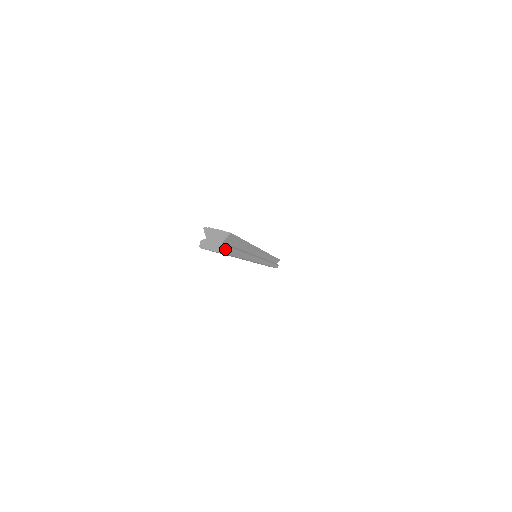
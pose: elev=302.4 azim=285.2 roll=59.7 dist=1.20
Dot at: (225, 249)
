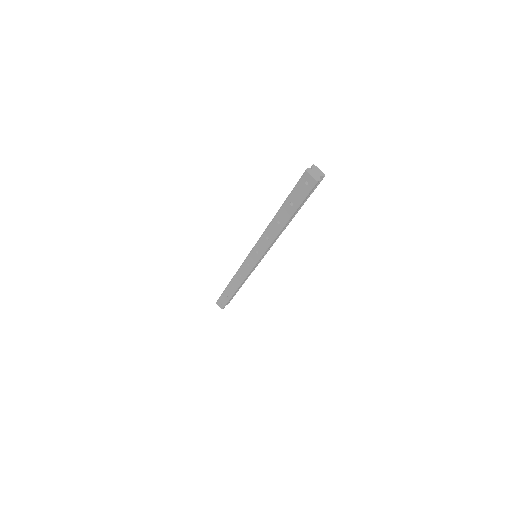
Dot at: (319, 180)
